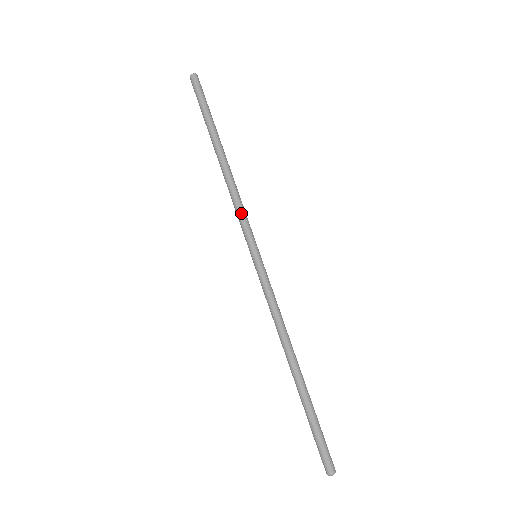
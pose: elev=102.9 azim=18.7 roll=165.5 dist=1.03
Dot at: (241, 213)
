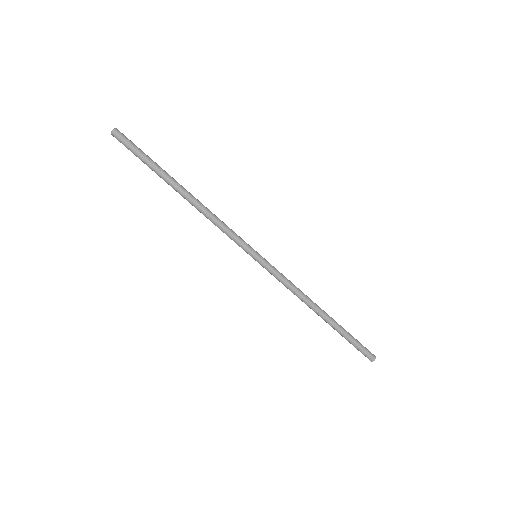
Dot at: (228, 231)
